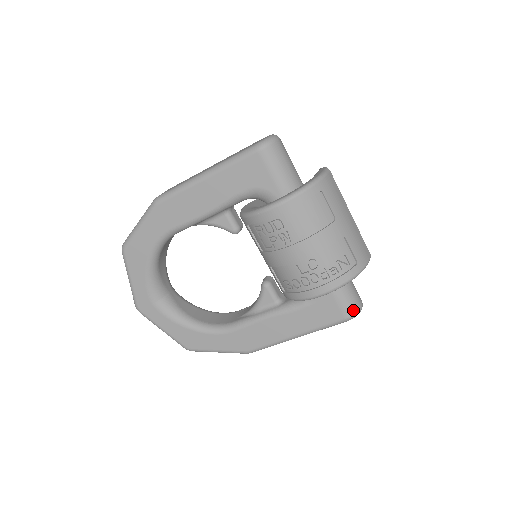
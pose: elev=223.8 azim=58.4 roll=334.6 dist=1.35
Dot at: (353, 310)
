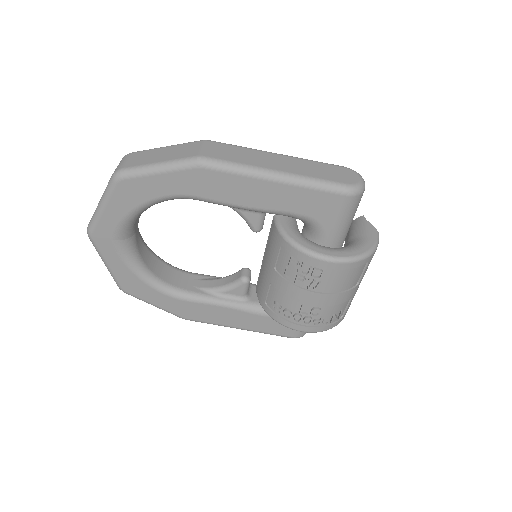
Dot at: (303, 334)
